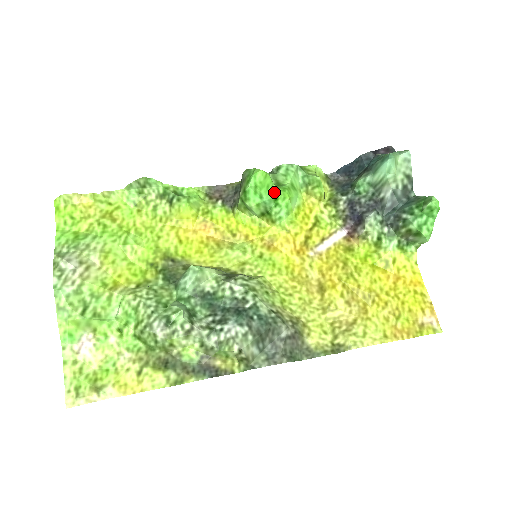
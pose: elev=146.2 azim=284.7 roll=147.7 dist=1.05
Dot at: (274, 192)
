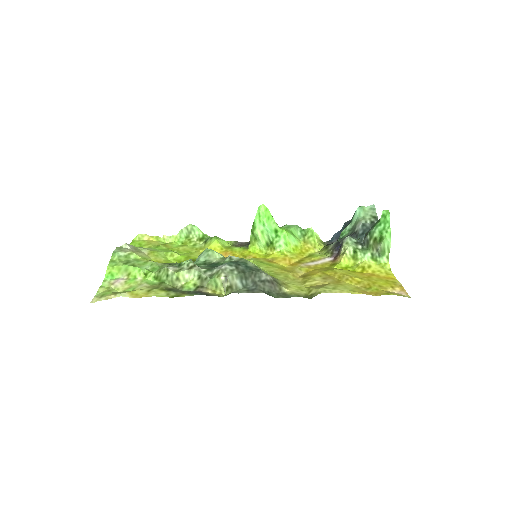
Dot at: (274, 225)
